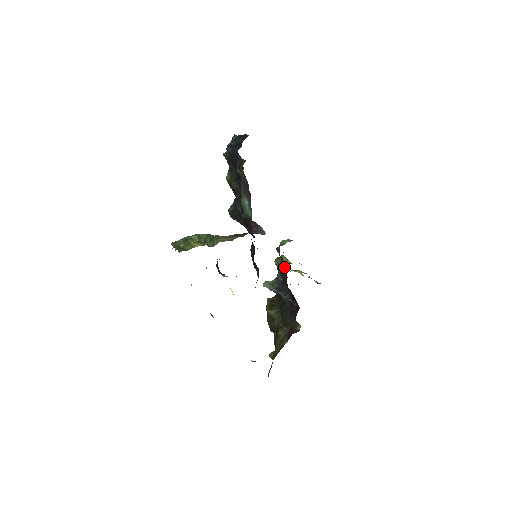
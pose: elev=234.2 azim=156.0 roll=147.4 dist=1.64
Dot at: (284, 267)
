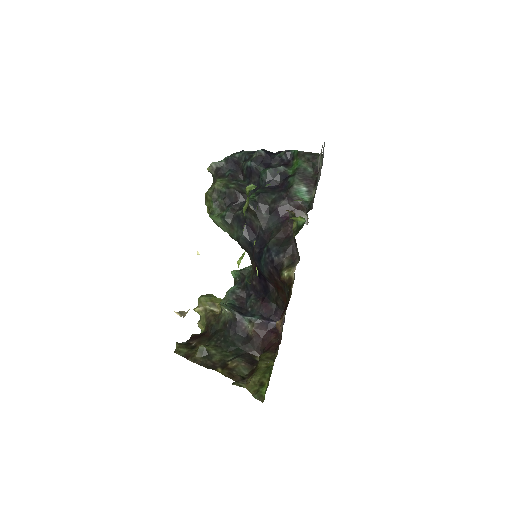
Dot at: (219, 302)
